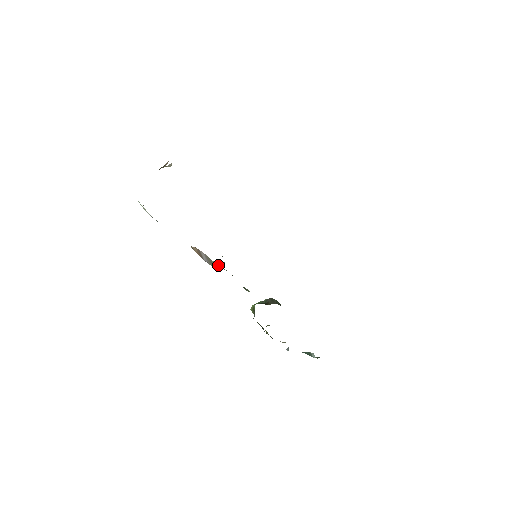
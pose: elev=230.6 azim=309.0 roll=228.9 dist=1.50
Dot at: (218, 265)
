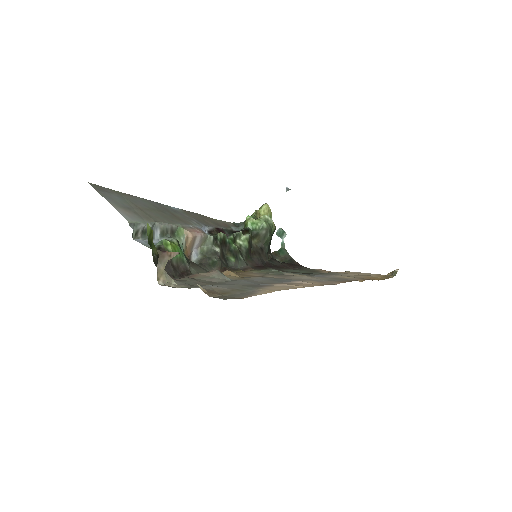
Dot at: (210, 246)
